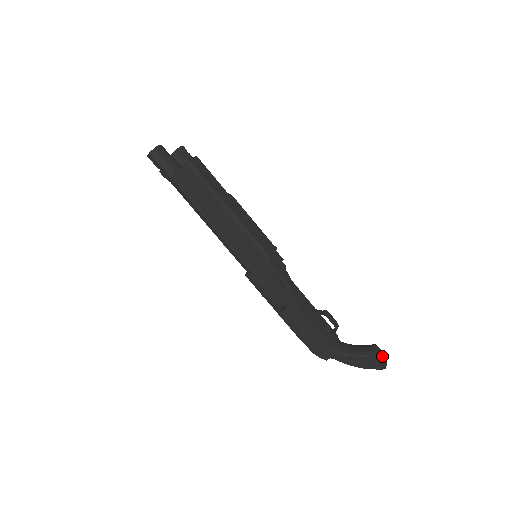
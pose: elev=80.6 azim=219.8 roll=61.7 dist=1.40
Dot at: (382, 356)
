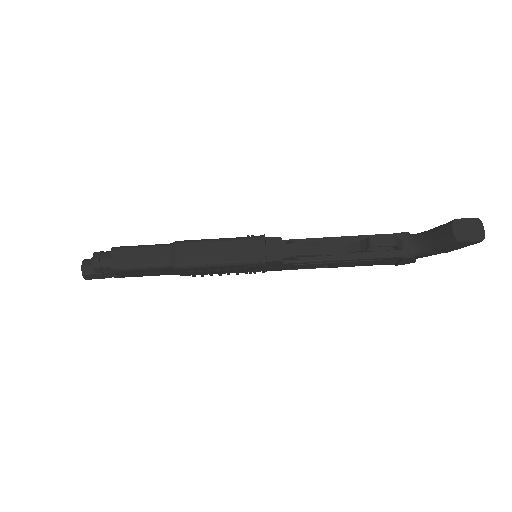
Dot at: (471, 226)
